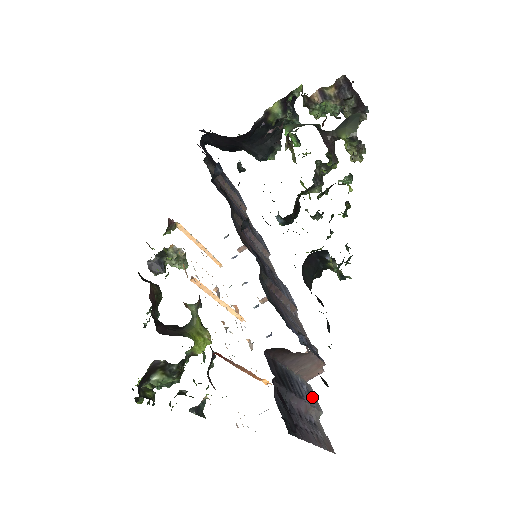
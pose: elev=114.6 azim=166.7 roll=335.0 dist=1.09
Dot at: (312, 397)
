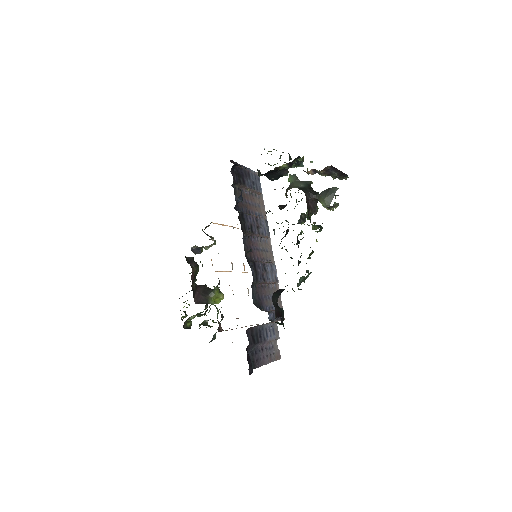
Dot at: (275, 332)
